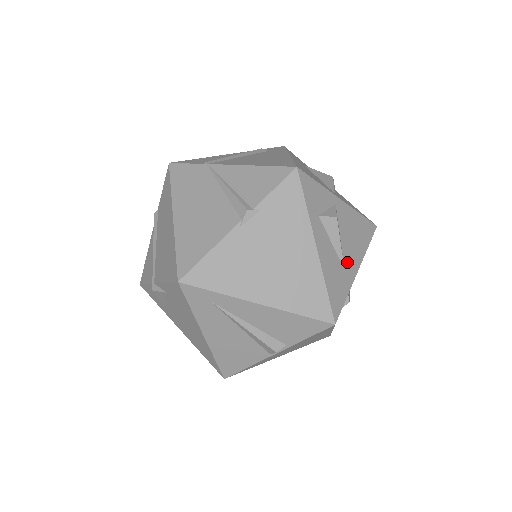
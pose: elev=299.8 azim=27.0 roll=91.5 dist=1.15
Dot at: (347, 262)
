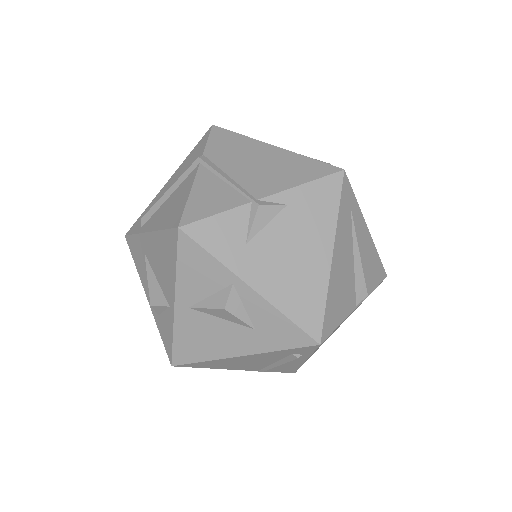
Dot at: occluded
